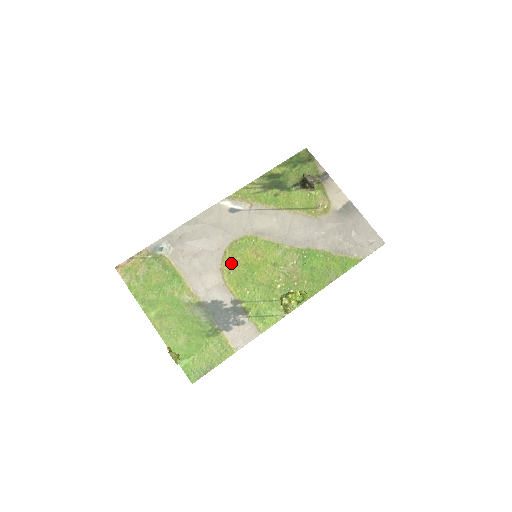
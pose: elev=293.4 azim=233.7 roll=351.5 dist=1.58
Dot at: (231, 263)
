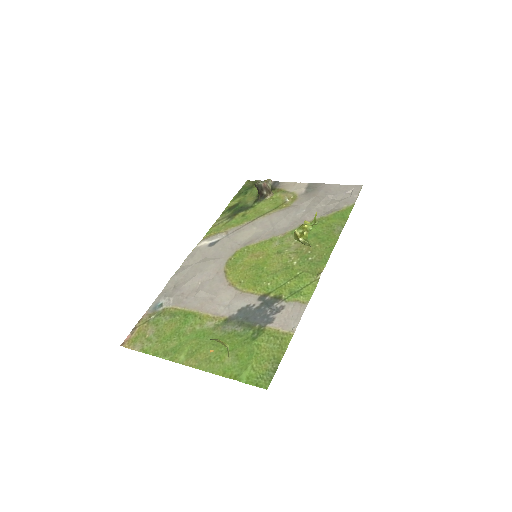
Dot at: (236, 275)
